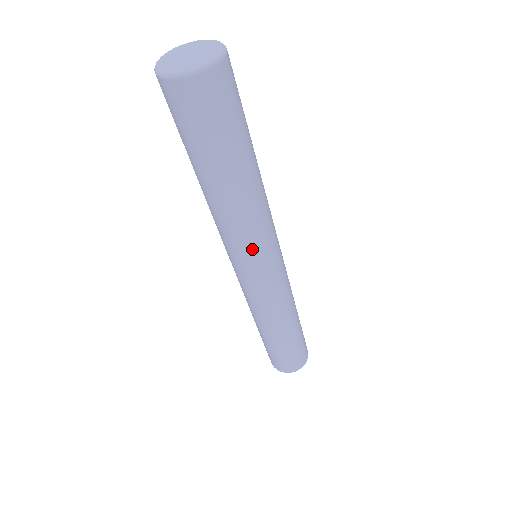
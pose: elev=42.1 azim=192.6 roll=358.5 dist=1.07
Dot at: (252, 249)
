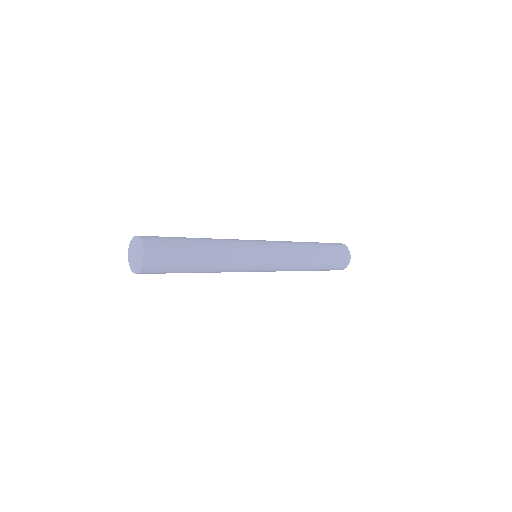
Dot at: (243, 269)
